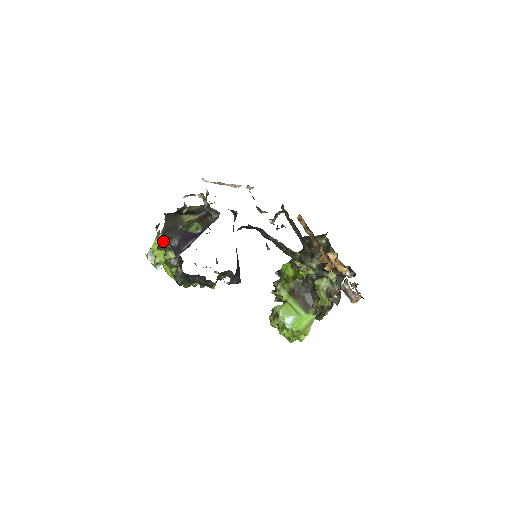
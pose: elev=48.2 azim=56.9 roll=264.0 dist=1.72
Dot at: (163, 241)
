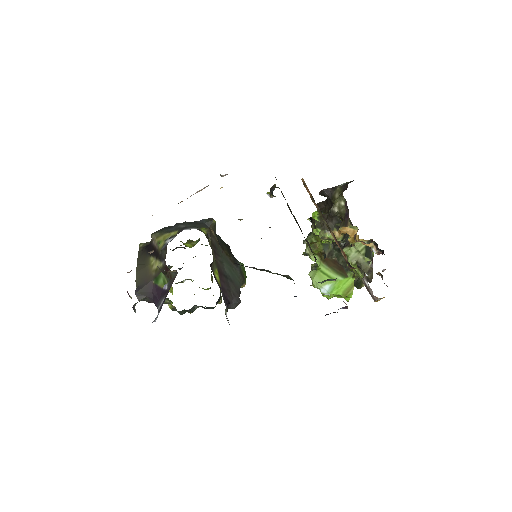
Dot at: occluded
